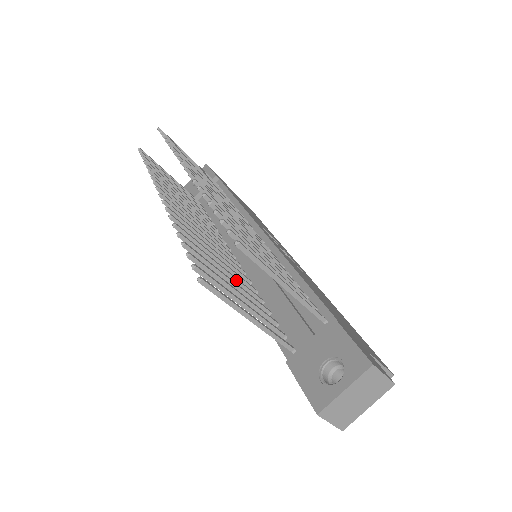
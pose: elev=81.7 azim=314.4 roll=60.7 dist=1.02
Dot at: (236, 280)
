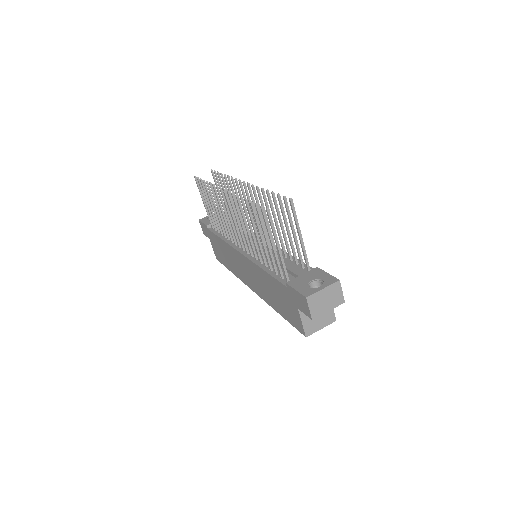
Dot at: (260, 243)
